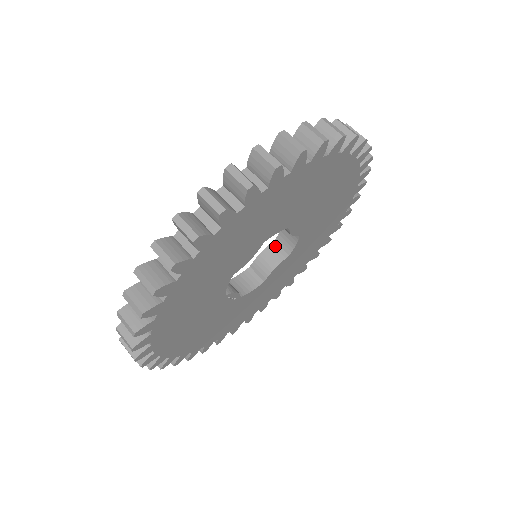
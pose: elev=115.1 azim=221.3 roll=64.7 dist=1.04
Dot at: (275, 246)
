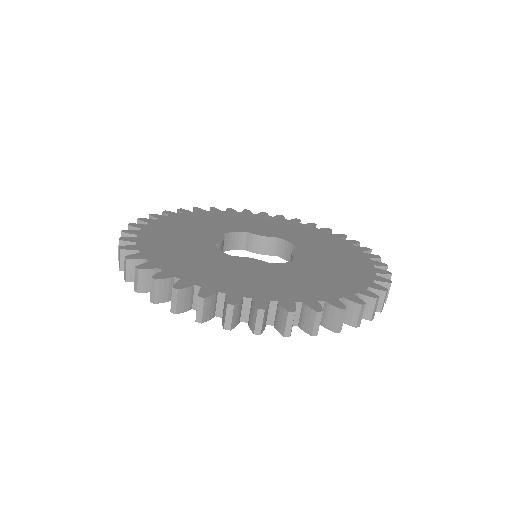
Dot at: (275, 242)
